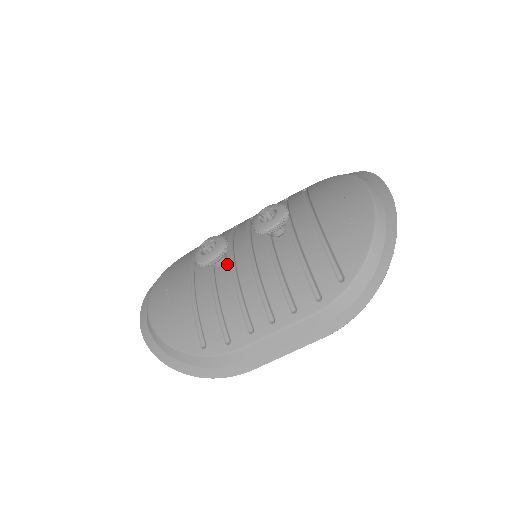
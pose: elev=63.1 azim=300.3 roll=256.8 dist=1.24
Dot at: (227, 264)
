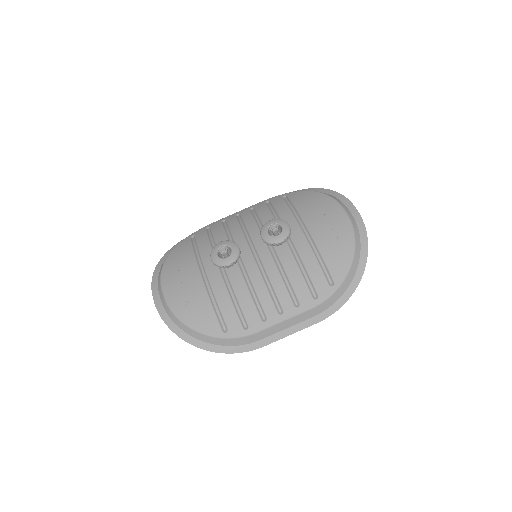
Dot at: occluded
